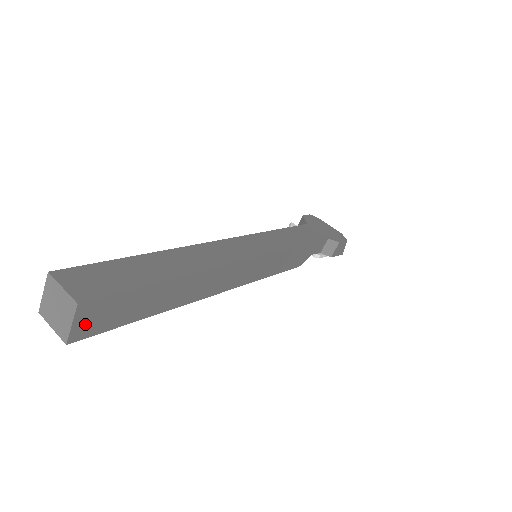
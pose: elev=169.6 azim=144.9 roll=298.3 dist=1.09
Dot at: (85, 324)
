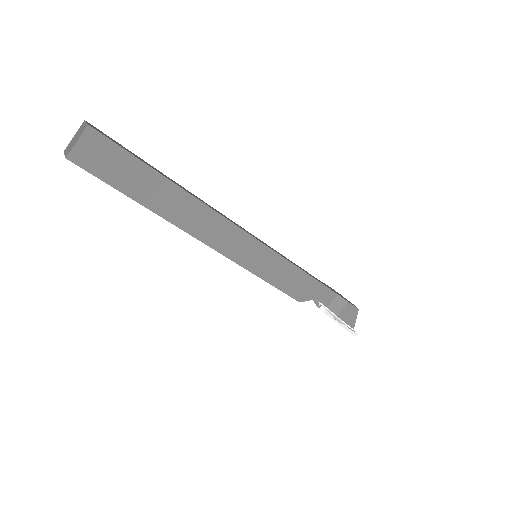
Dot at: (86, 152)
